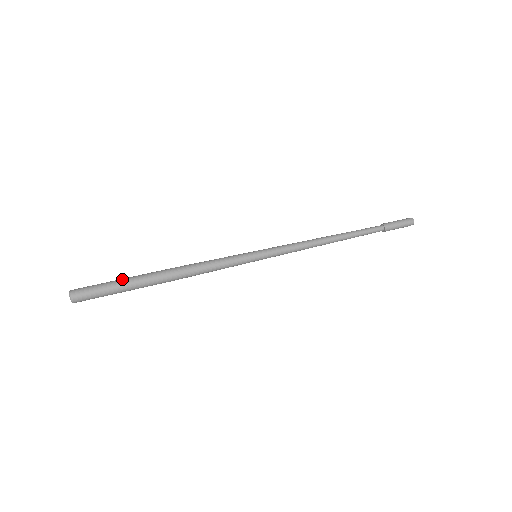
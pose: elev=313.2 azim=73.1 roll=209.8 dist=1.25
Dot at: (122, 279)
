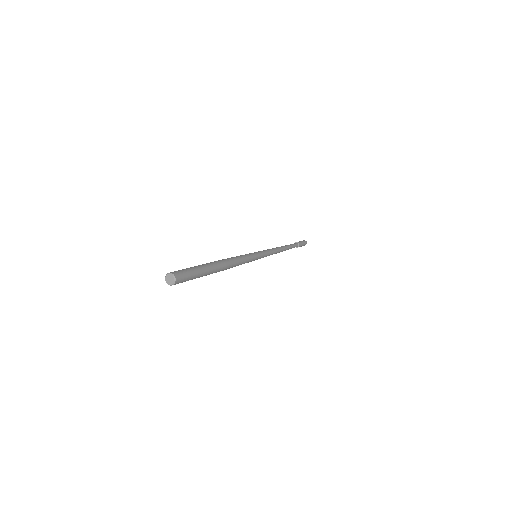
Dot at: occluded
